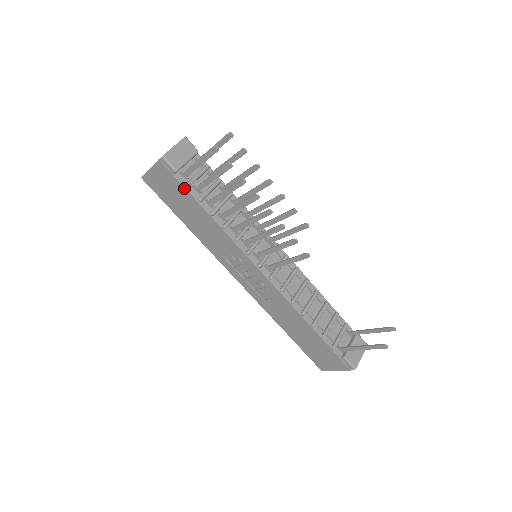
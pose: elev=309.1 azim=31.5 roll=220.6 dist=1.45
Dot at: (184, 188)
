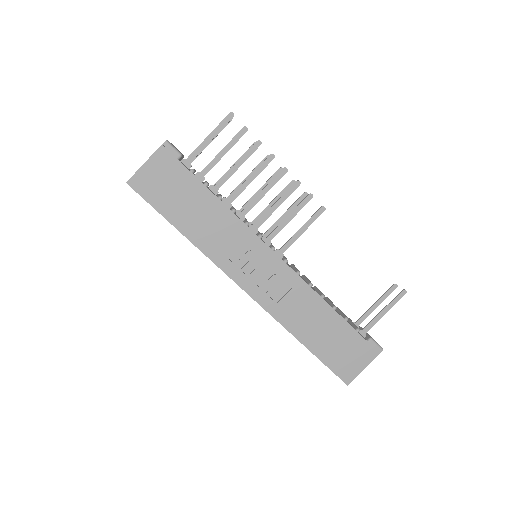
Dot at: (190, 173)
